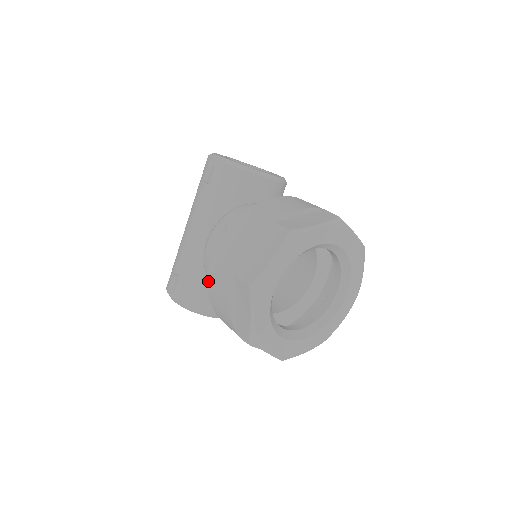
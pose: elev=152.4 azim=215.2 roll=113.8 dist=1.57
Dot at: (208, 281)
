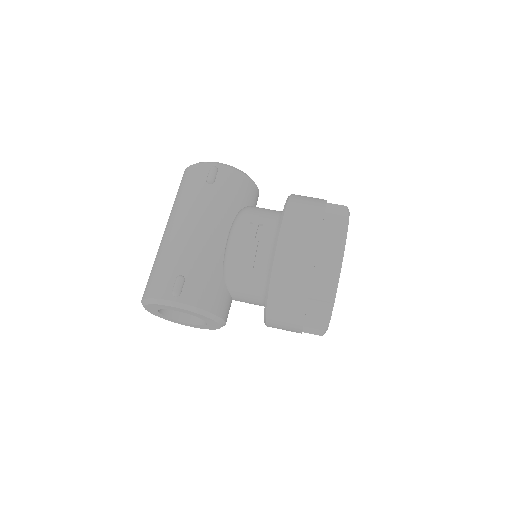
Dot at: (276, 254)
